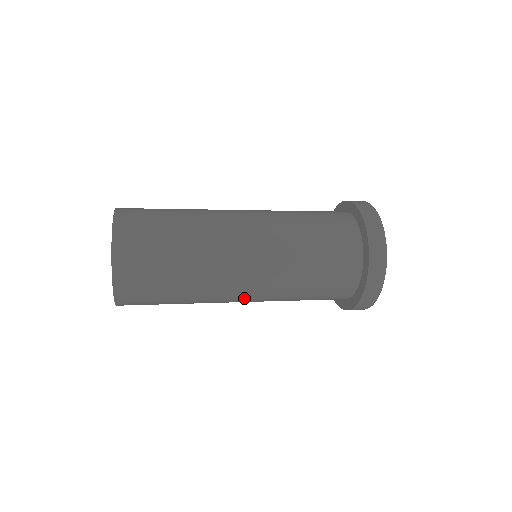
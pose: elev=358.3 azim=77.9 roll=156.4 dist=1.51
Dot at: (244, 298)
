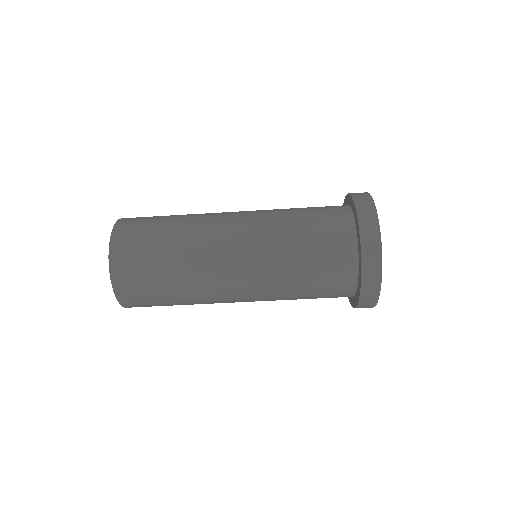
Dot at: (236, 270)
